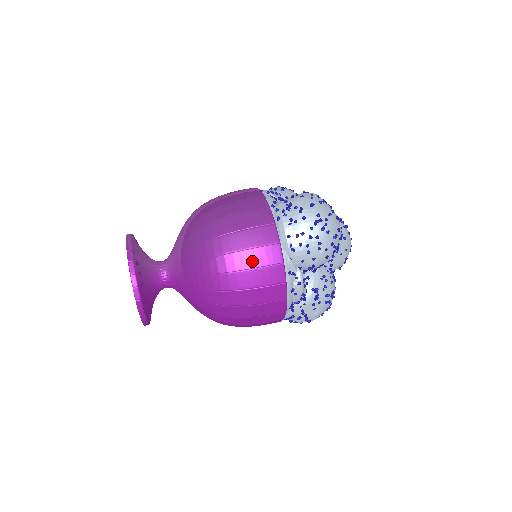
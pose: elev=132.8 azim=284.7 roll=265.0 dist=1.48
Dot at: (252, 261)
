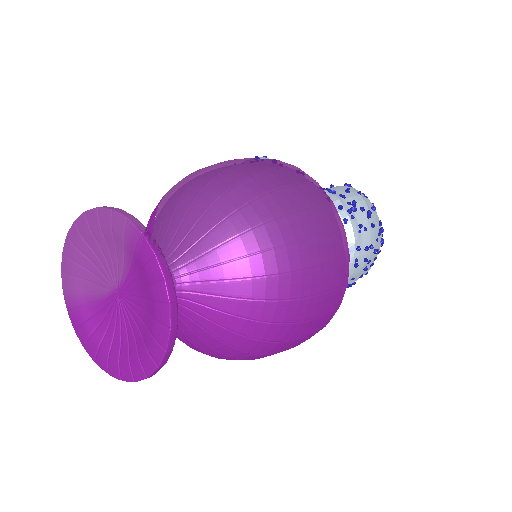
Dot at: (328, 281)
